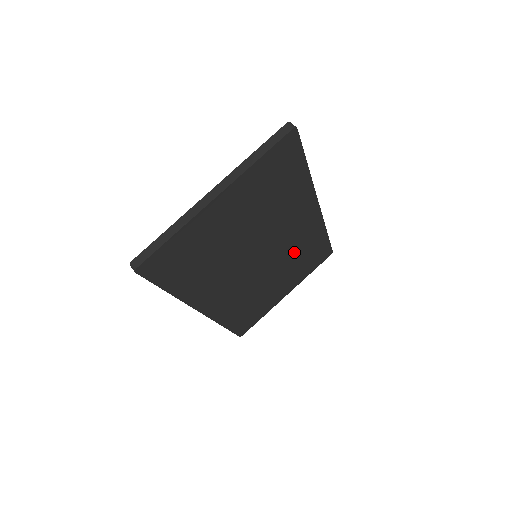
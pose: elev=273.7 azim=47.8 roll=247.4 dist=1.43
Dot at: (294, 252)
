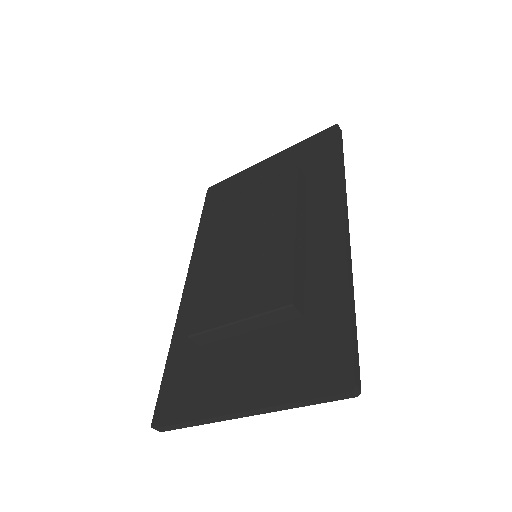
Dot at: occluded
